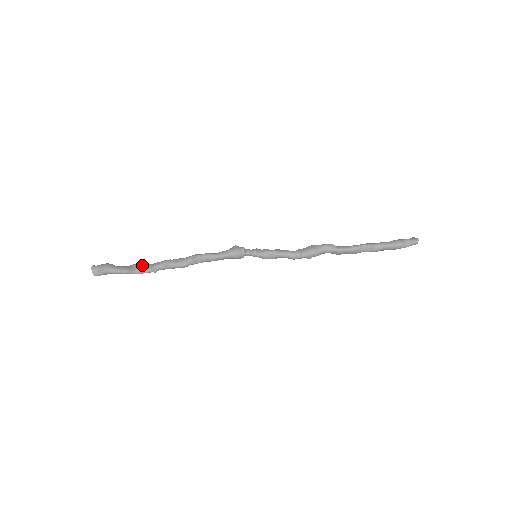
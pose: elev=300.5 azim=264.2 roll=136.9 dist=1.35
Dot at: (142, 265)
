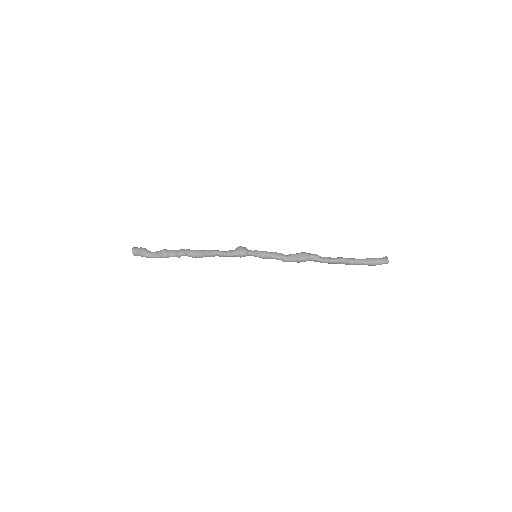
Dot at: (169, 250)
